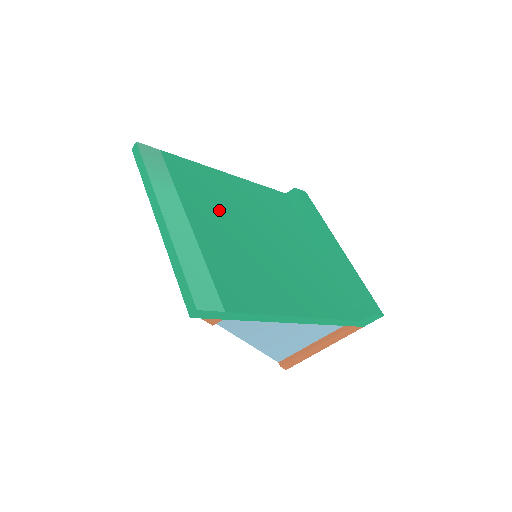
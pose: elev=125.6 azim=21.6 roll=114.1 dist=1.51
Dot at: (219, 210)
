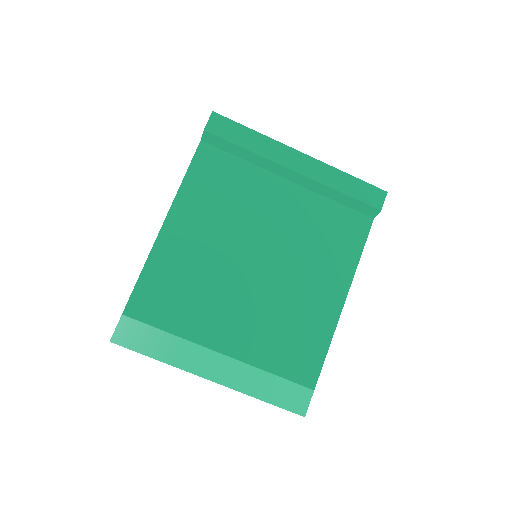
Dot at: (214, 298)
